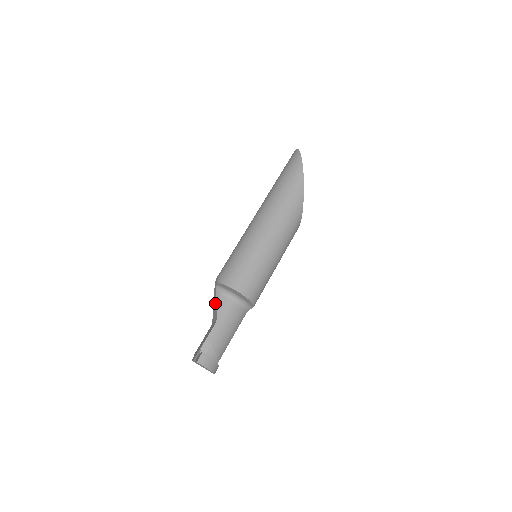
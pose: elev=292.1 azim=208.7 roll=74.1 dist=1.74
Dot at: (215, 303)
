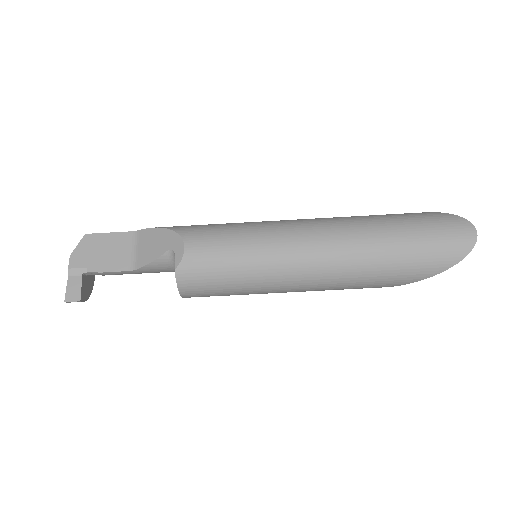
Dot at: (154, 250)
